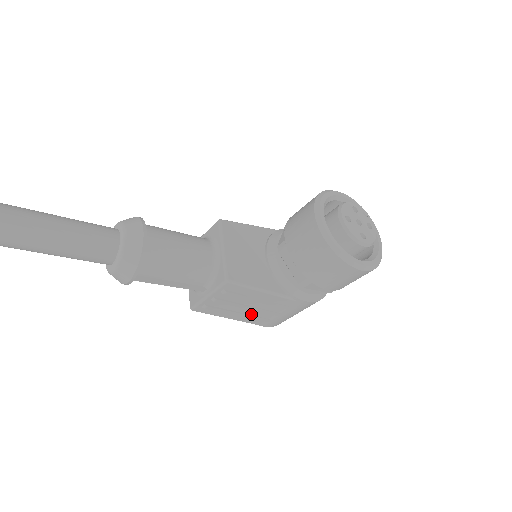
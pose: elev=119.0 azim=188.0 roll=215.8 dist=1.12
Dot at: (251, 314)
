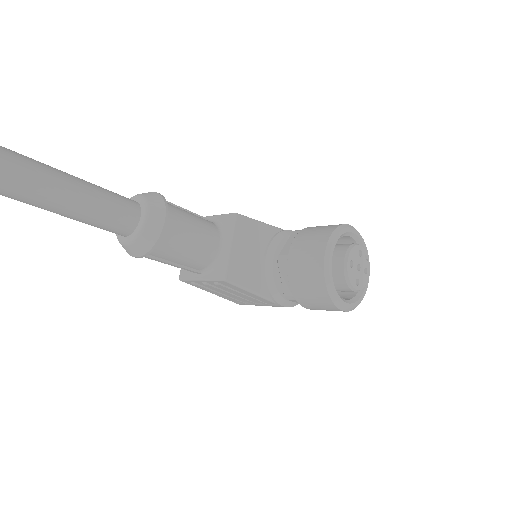
Dot at: (231, 296)
